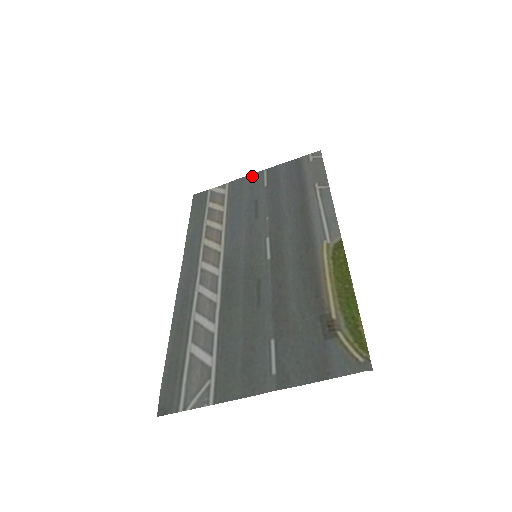
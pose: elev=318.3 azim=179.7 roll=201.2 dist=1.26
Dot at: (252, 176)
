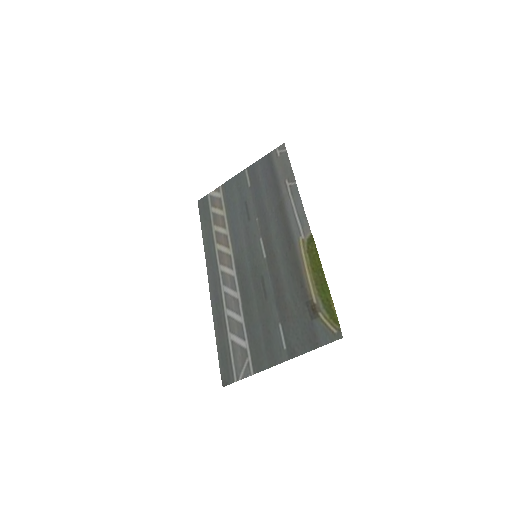
Dot at: (237, 177)
